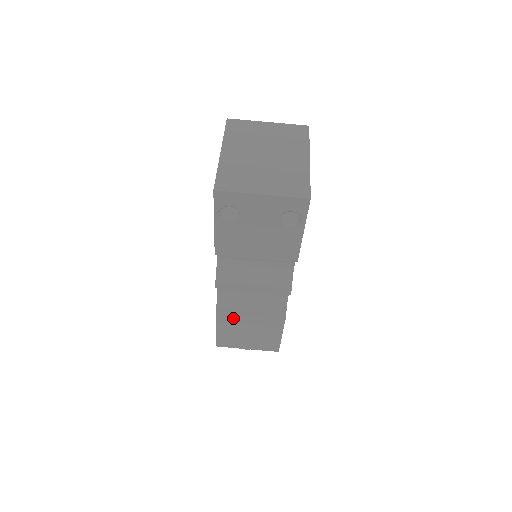
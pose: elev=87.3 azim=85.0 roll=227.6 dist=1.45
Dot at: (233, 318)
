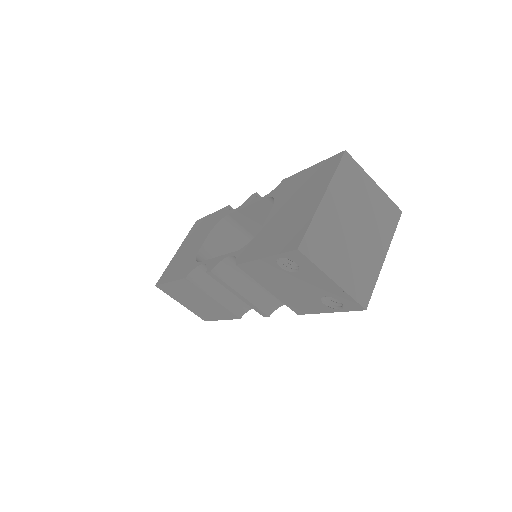
Dot at: (195, 289)
